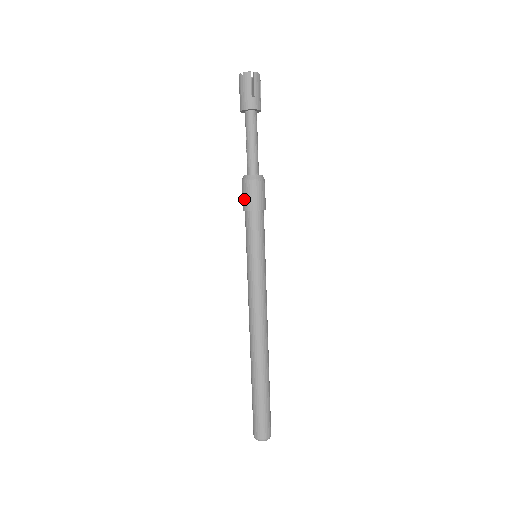
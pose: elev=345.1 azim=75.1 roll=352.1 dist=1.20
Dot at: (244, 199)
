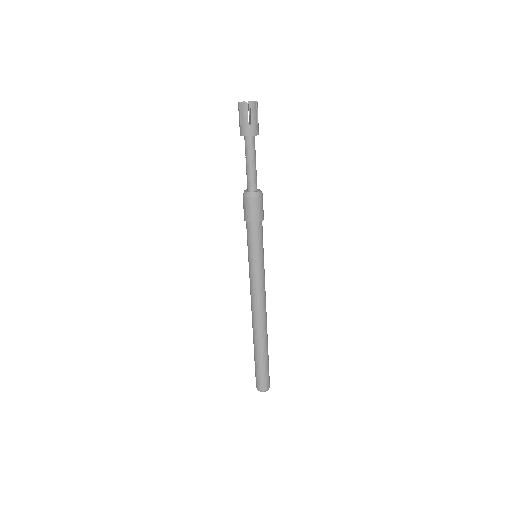
Dot at: (244, 212)
